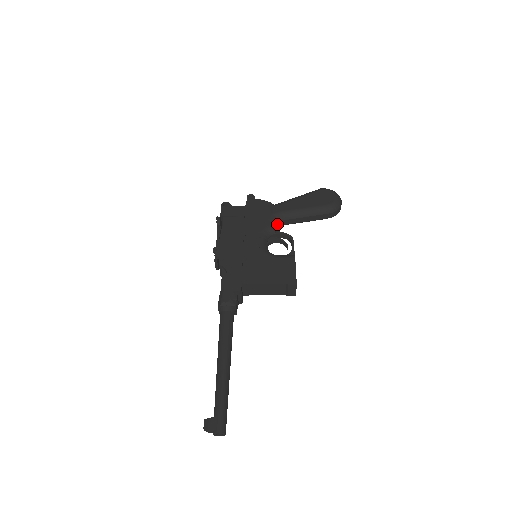
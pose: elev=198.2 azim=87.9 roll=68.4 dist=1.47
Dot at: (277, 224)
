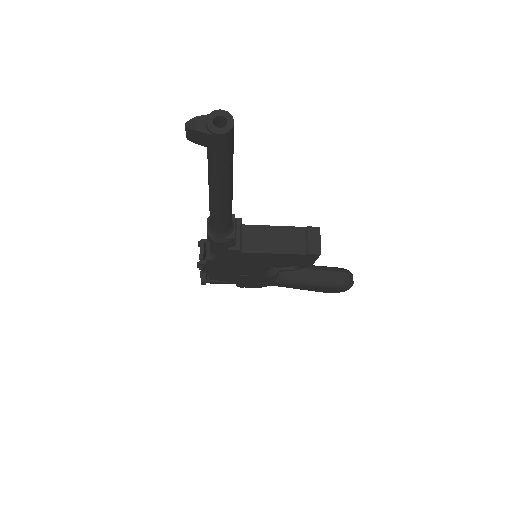
Dot at: occluded
